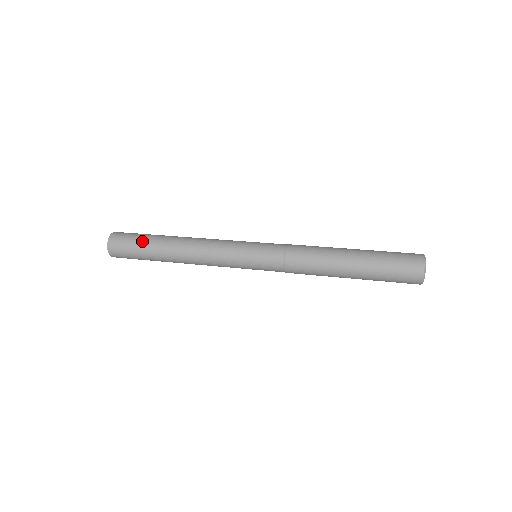
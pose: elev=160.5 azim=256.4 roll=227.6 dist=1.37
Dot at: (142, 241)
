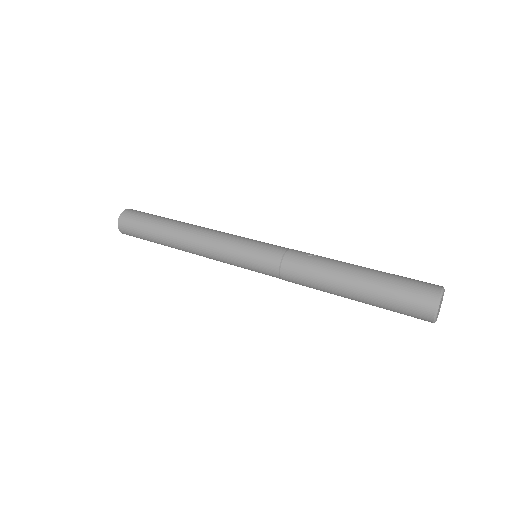
Dot at: (146, 235)
